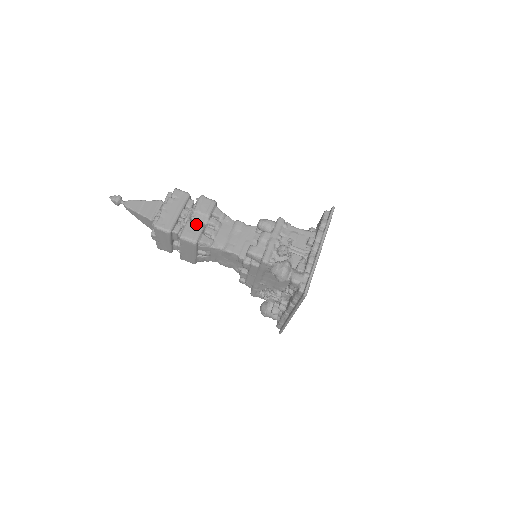
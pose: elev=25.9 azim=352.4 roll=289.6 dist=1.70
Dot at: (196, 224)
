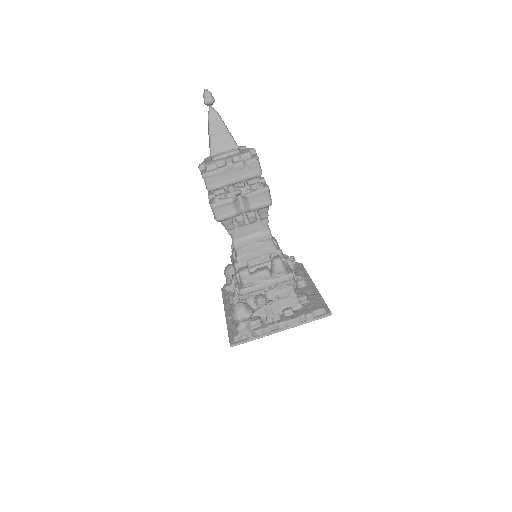
Dot at: (235, 207)
